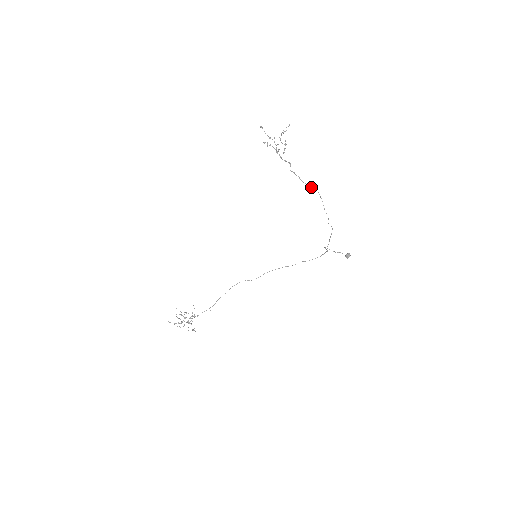
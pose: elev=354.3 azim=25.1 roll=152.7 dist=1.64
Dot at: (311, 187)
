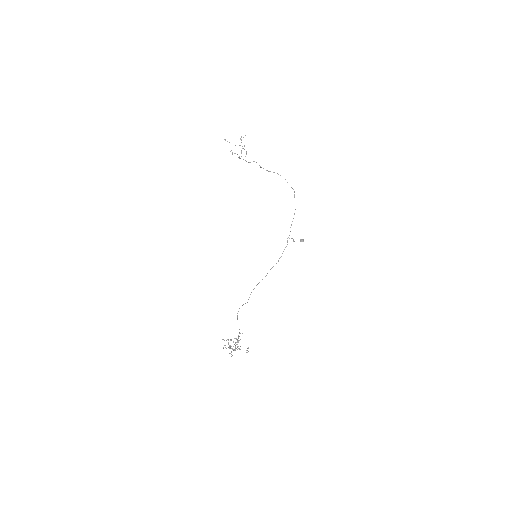
Dot at: occluded
